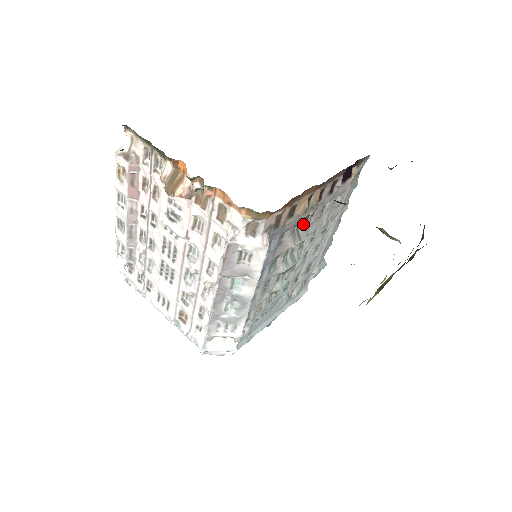
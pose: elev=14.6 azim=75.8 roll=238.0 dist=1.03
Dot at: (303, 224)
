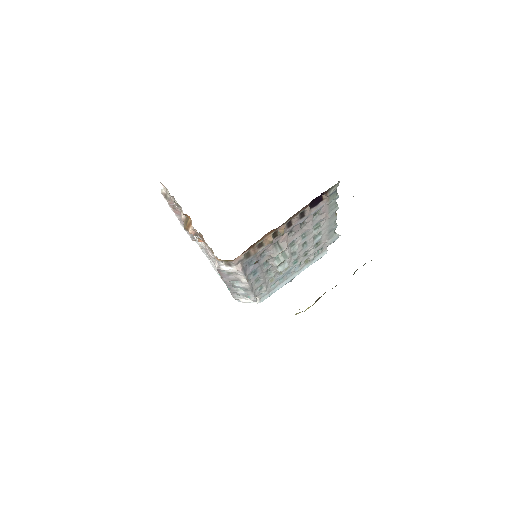
Dot at: (282, 240)
